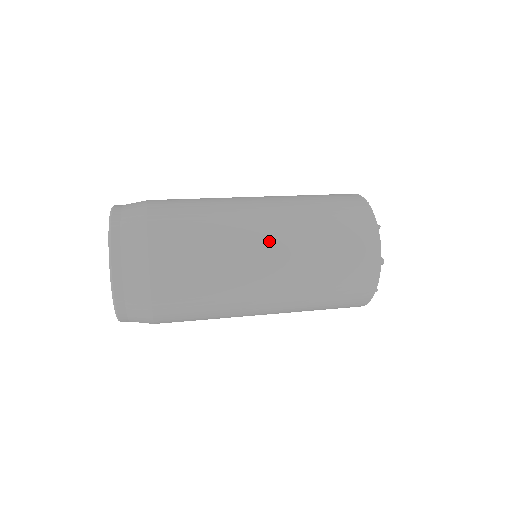
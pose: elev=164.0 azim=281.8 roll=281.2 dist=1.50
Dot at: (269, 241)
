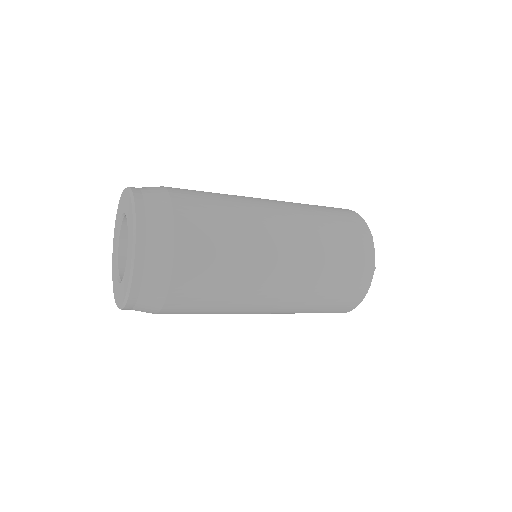
Dot at: (284, 236)
